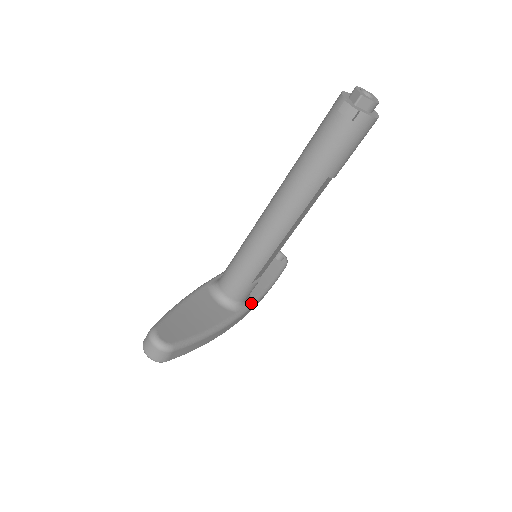
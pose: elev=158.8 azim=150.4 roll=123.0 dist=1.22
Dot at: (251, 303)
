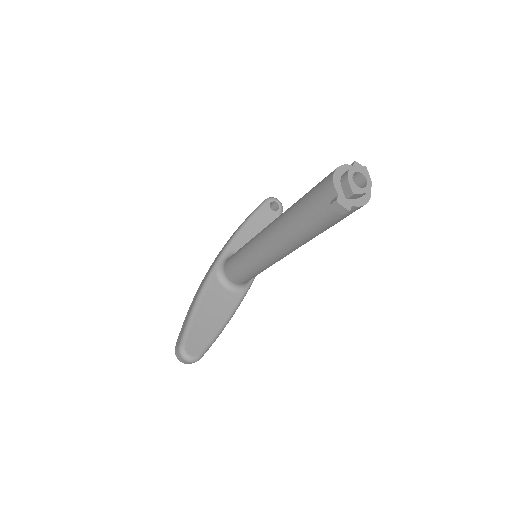
Dot at: occluded
